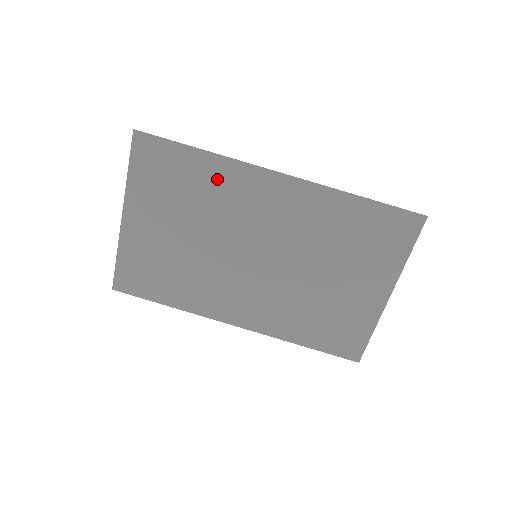
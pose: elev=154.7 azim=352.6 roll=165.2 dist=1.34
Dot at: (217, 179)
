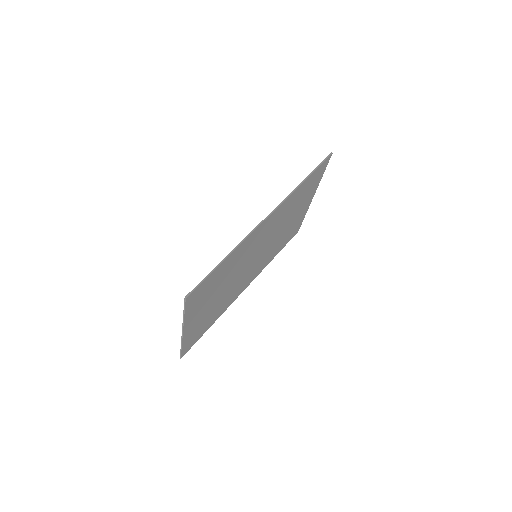
Dot at: (237, 256)
